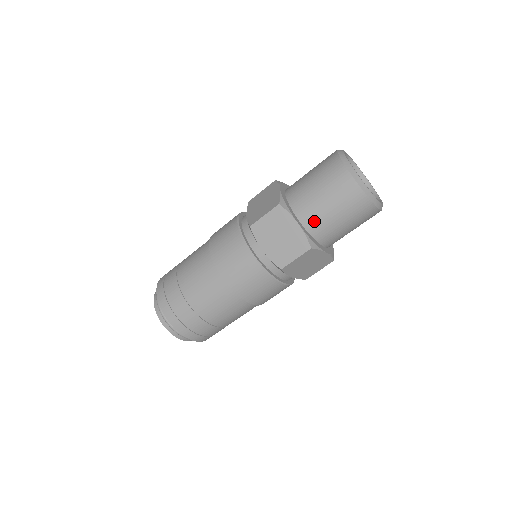
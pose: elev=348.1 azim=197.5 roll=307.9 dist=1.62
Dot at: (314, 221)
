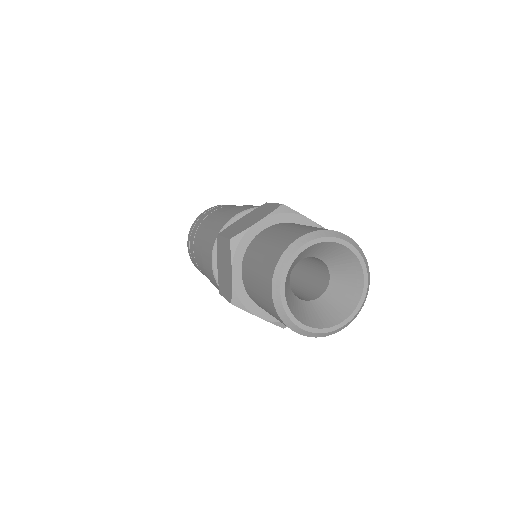
Dot at: (247, 283)
